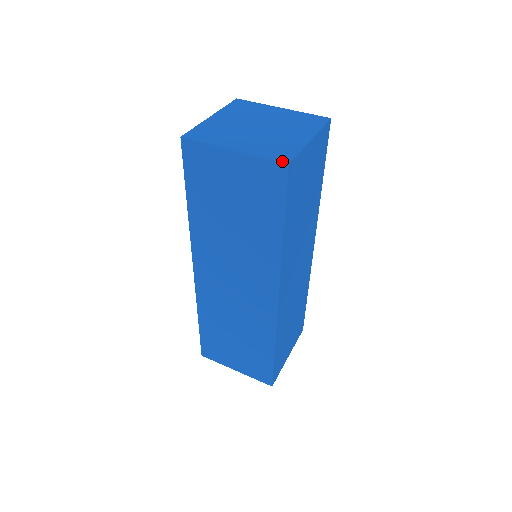
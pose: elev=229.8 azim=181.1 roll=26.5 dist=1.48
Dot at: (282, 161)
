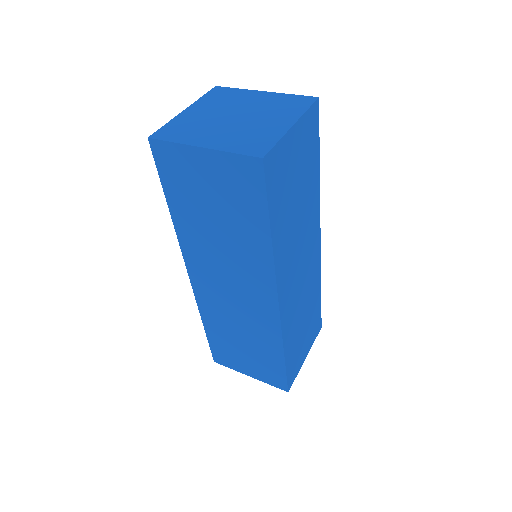
Dot at: (256, 155)
